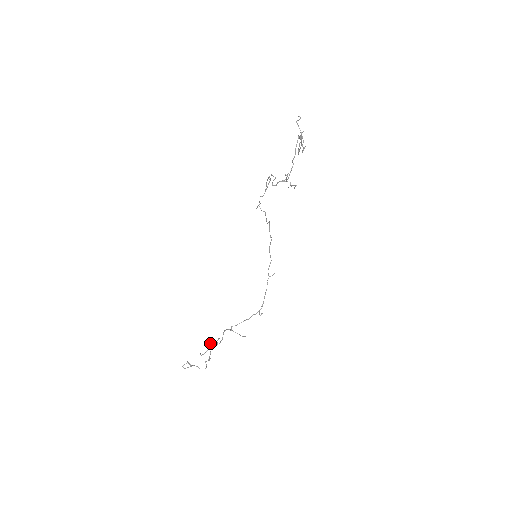
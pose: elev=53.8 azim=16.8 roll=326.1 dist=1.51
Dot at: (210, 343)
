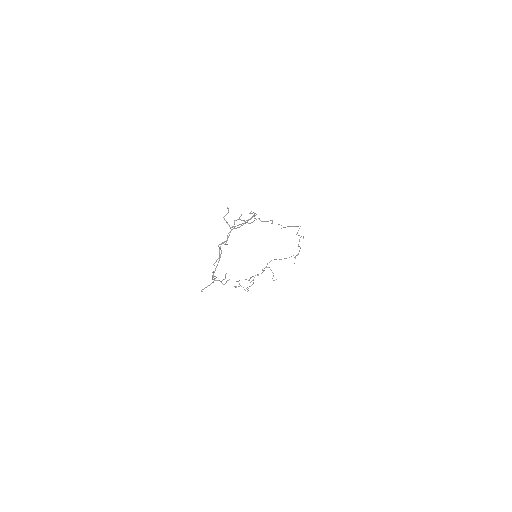
Dot at: occluded
